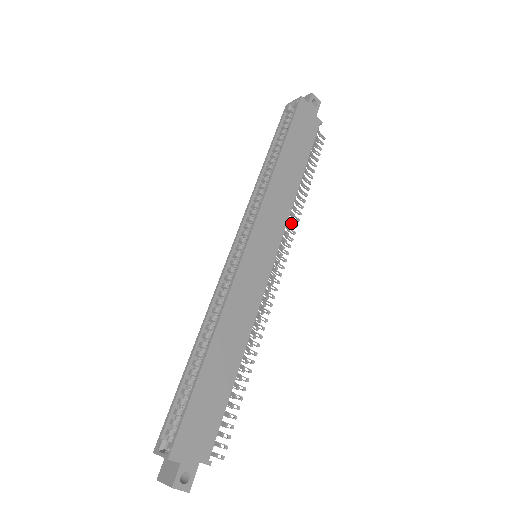
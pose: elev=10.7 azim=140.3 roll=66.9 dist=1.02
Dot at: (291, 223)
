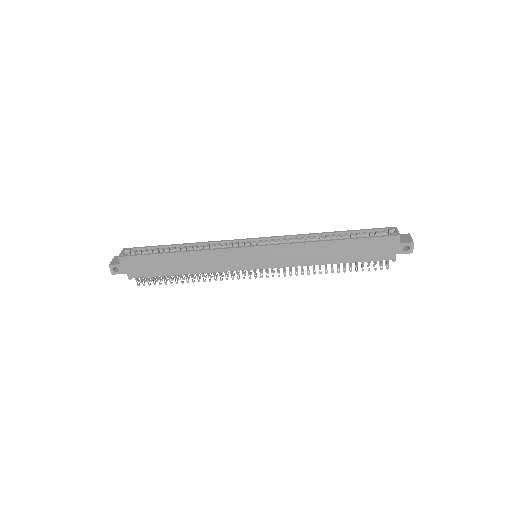
Dot at: (296, 270)
